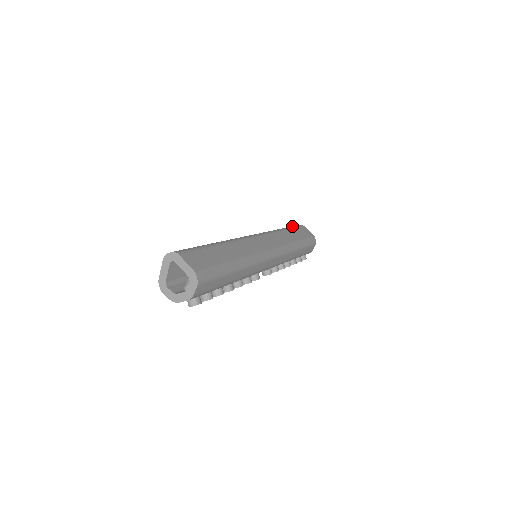
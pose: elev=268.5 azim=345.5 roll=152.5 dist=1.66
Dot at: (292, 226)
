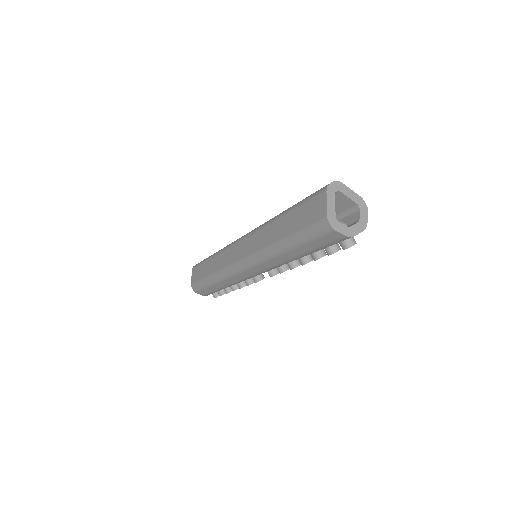
Dot at: occluded
